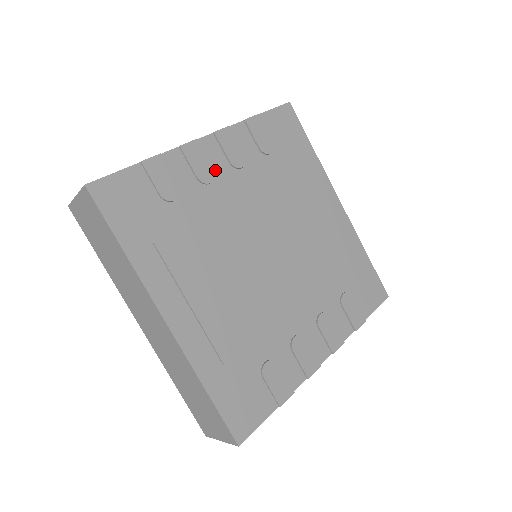
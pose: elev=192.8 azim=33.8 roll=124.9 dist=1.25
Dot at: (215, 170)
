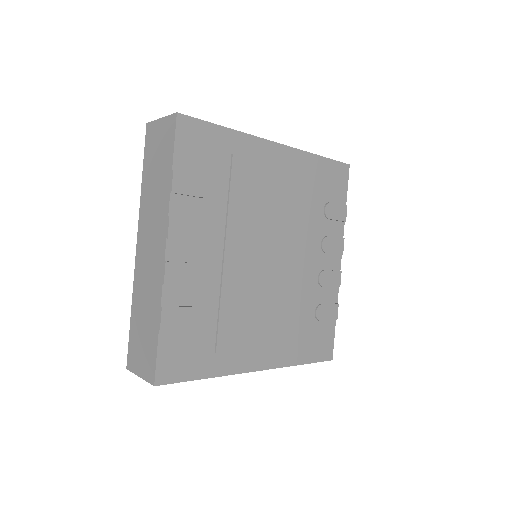
Dot at: (195, 260)
